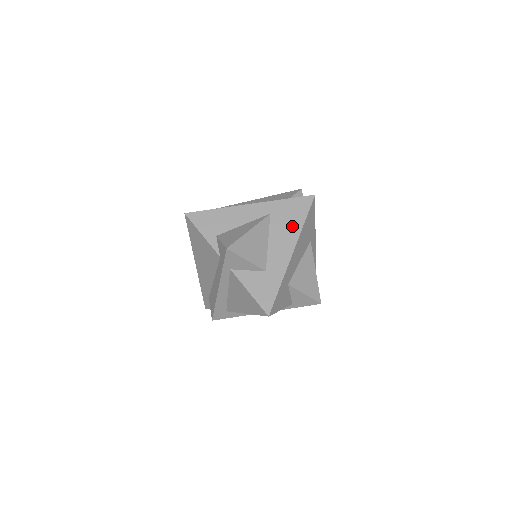
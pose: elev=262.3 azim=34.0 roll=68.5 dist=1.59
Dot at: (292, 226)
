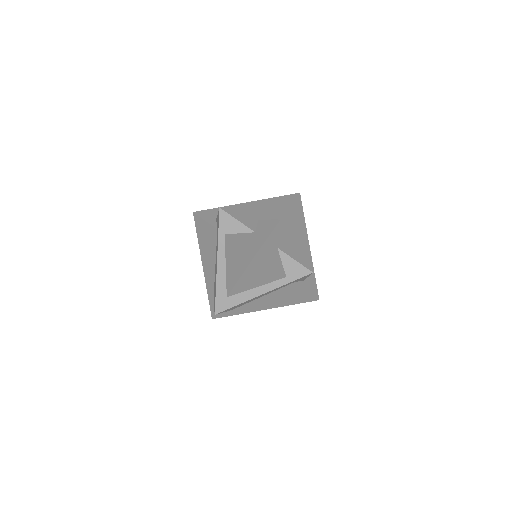
Dot at: (280, 209)
